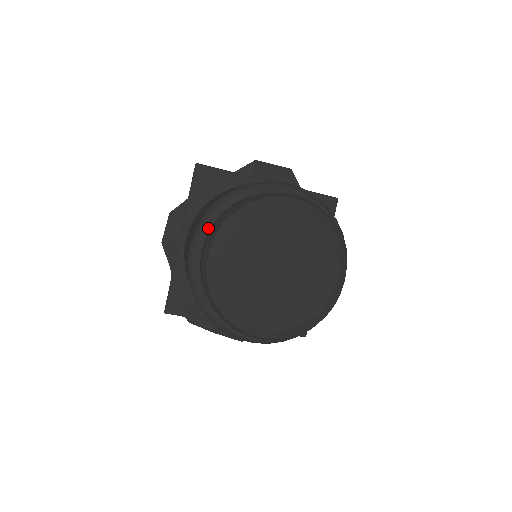
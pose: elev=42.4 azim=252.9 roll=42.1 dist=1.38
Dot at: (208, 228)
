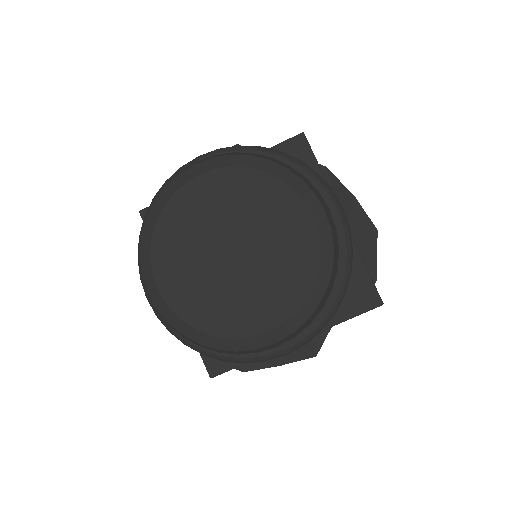
Dot at: occluded
